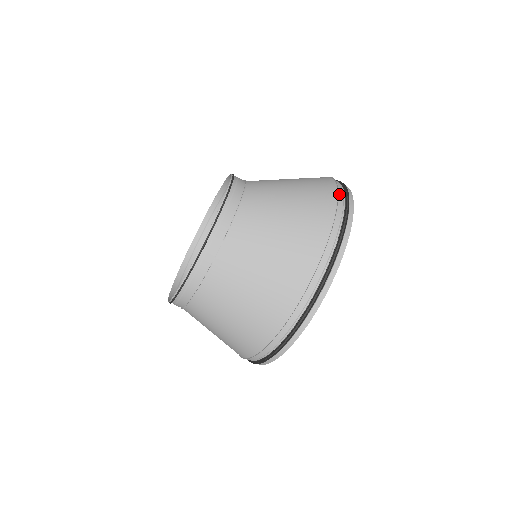
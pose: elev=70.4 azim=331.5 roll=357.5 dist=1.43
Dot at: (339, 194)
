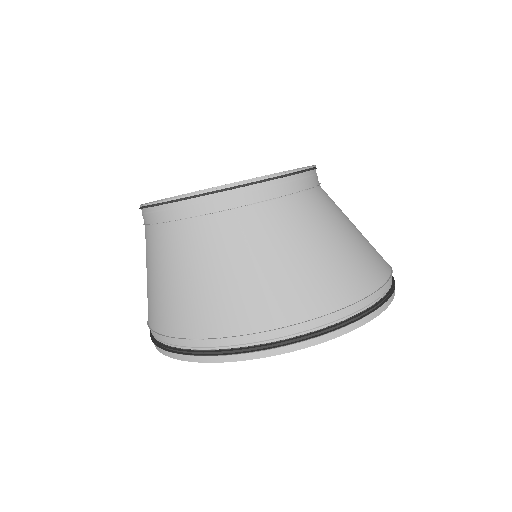
Dot at: (382, 288)
